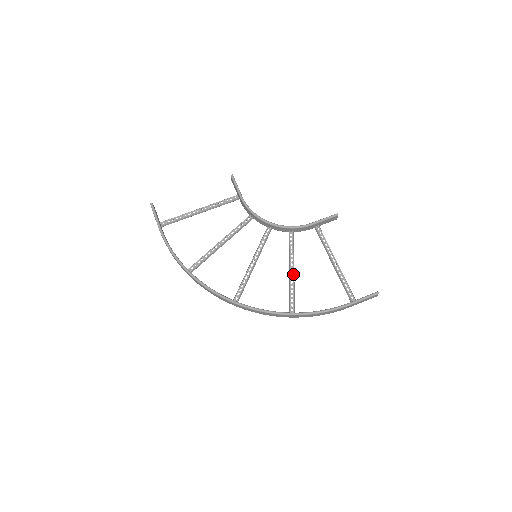
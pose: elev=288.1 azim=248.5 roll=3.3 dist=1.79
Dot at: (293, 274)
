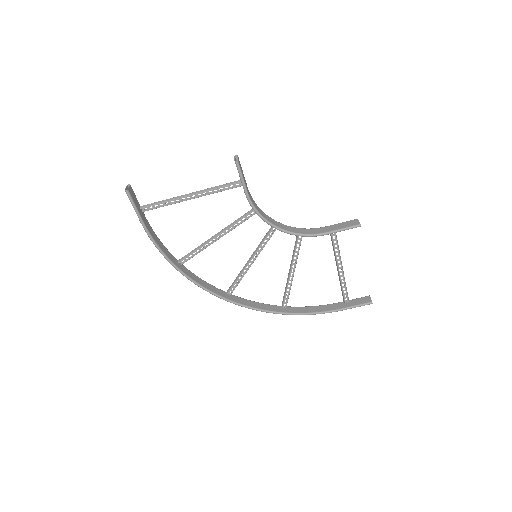
Dot at: (293, 275)
